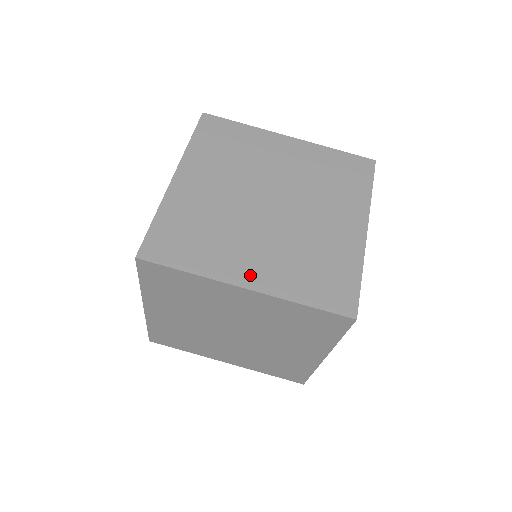
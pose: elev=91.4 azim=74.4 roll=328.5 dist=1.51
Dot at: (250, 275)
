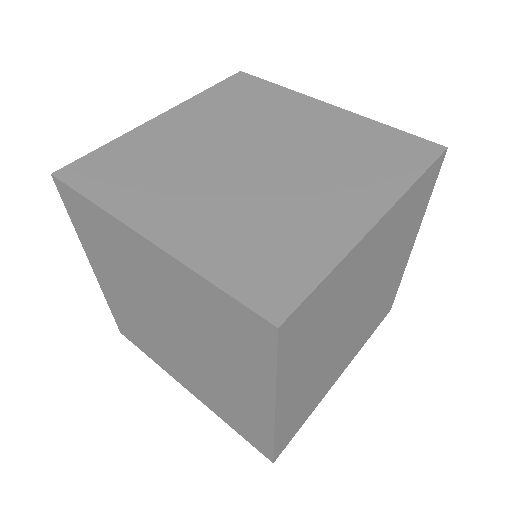
Dot at: (163, 225)
